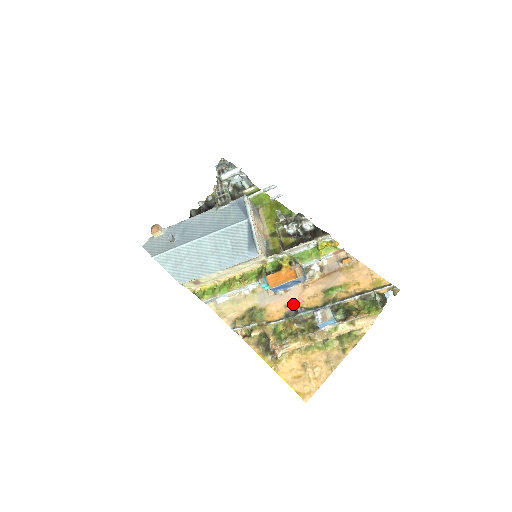
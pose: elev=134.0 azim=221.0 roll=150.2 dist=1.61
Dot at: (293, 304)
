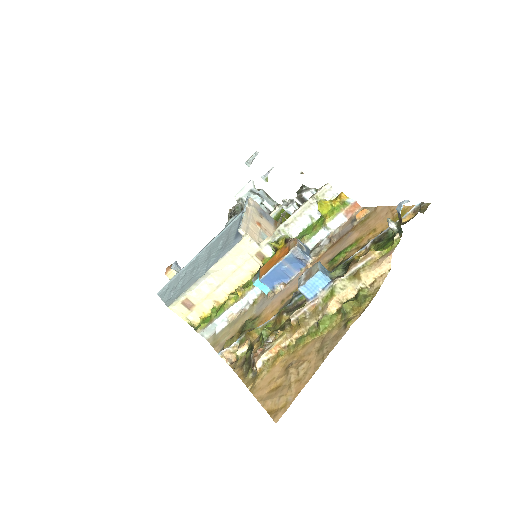
Dot at: (291, 294)
